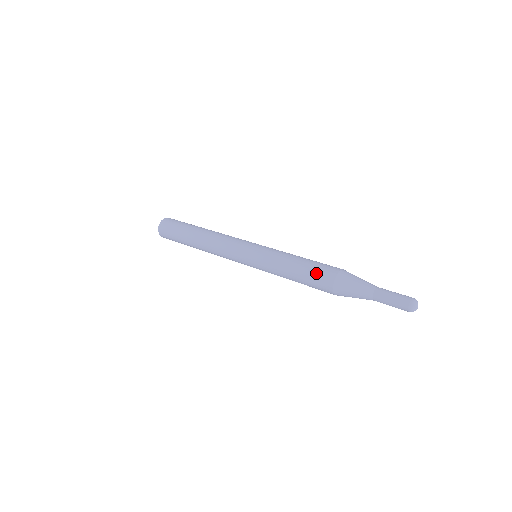
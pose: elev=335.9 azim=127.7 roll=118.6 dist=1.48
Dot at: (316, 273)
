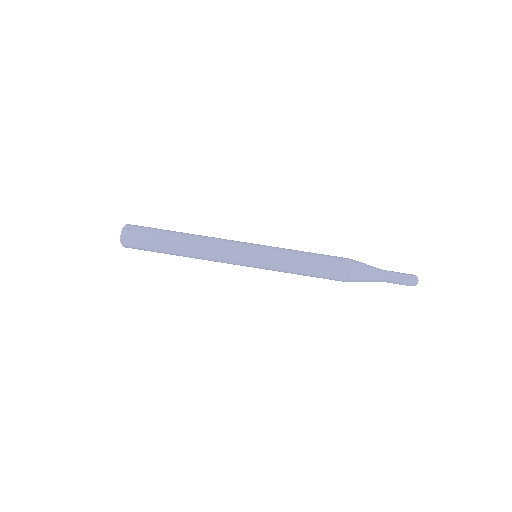
Dot at: (332, 268)
